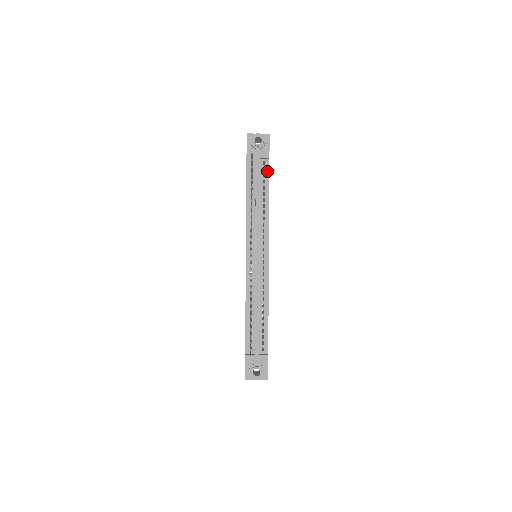
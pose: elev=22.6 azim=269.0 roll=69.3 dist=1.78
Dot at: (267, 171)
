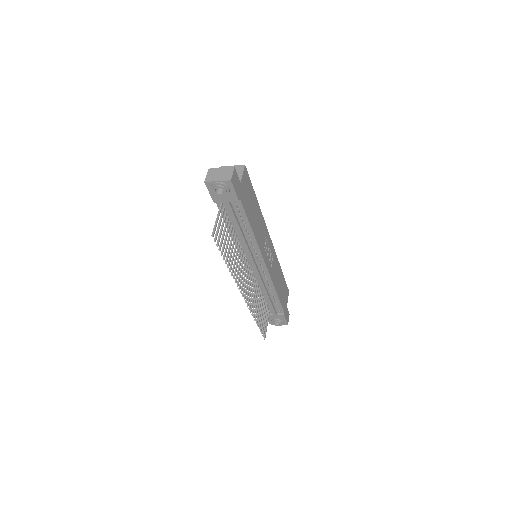
Dot at: (241, 209)
